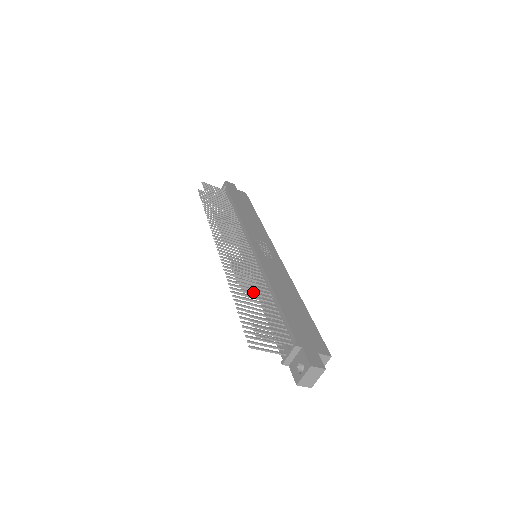
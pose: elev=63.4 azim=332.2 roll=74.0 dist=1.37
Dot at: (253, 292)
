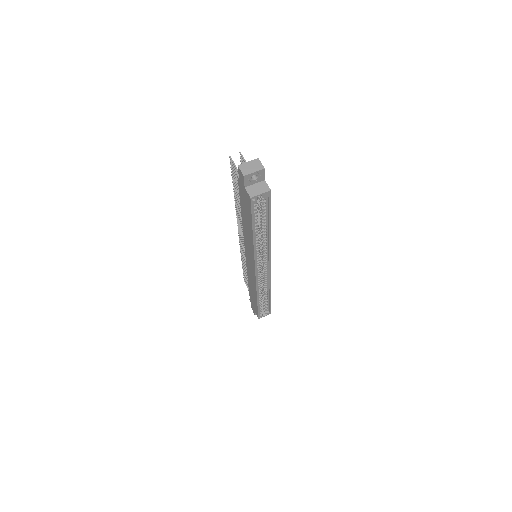
Dot at: occluded
